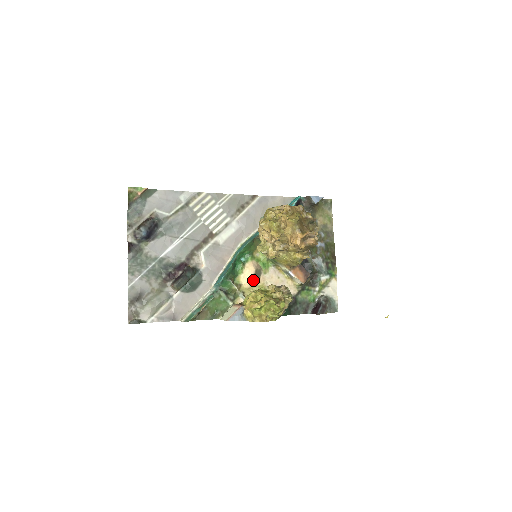
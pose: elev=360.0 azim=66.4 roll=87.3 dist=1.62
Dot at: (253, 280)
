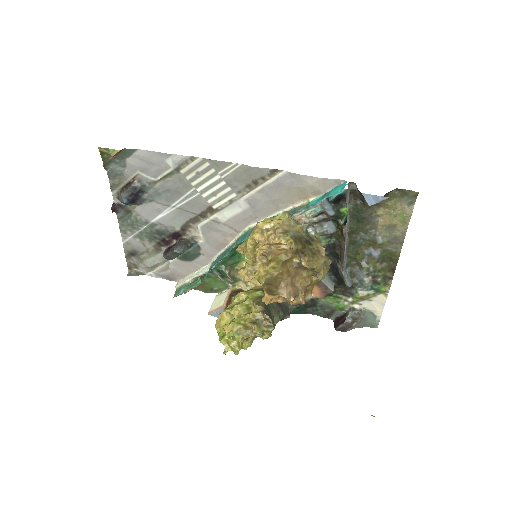
Dot at: occluded
